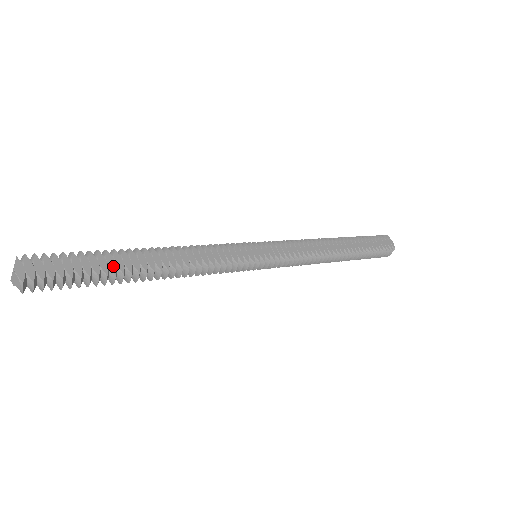
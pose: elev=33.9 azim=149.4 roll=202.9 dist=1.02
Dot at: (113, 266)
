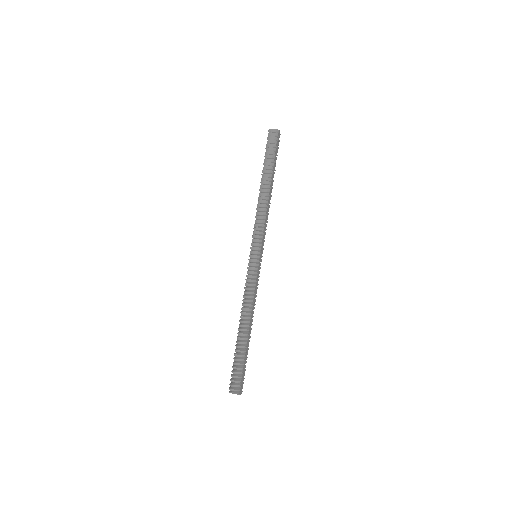
Dot at: occluded
